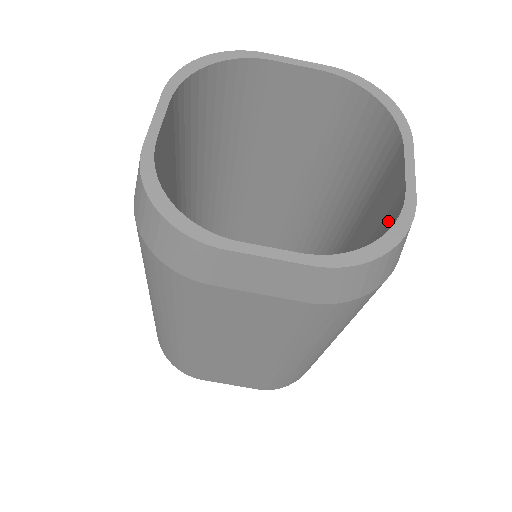
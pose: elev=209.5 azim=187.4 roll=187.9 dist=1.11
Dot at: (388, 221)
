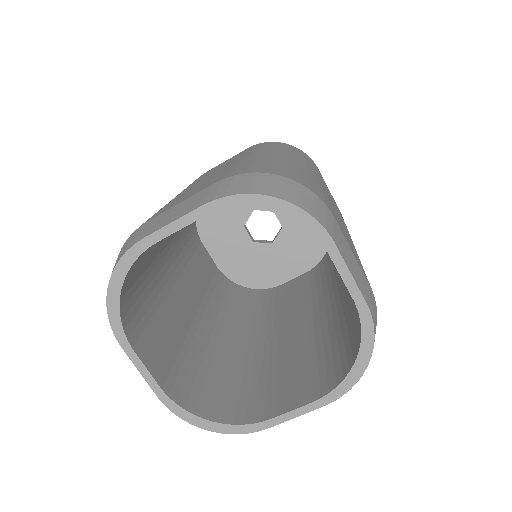
Dot at: (264, 399)
